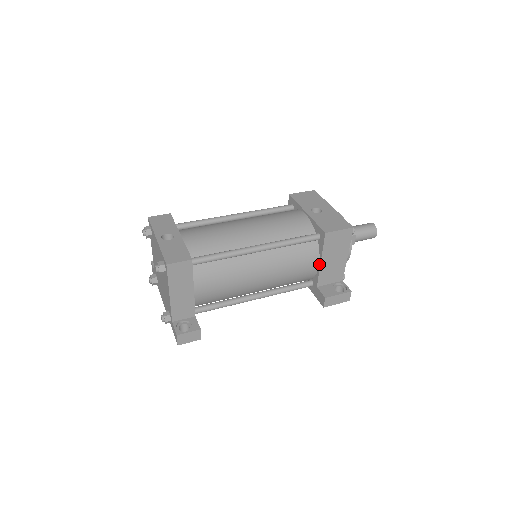
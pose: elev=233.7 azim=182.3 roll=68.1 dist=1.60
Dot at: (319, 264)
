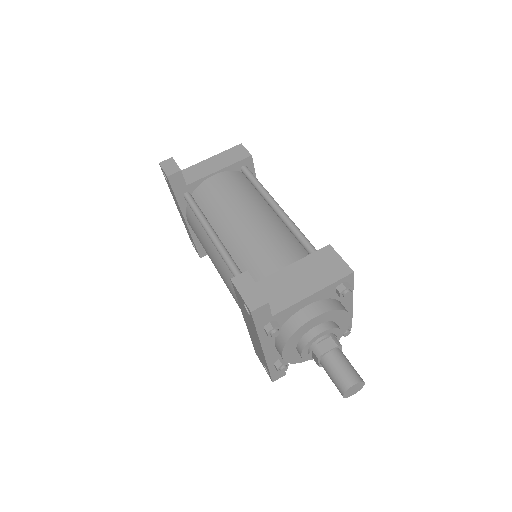
Dot at: (286, 268)
